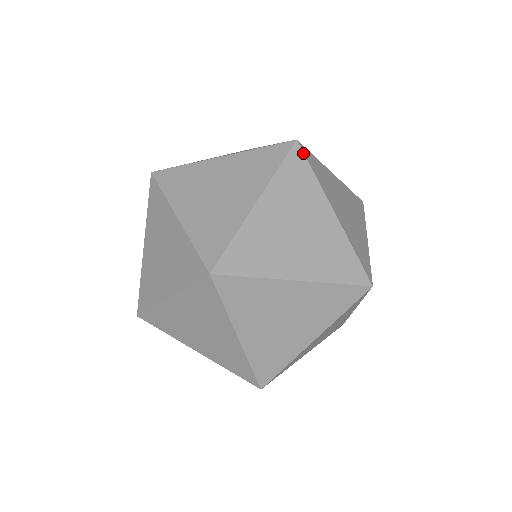
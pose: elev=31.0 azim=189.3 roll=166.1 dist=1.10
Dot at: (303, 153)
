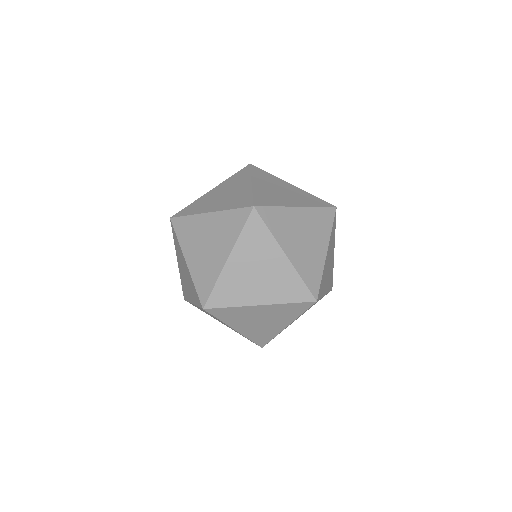
Dot at: (257, 167)
